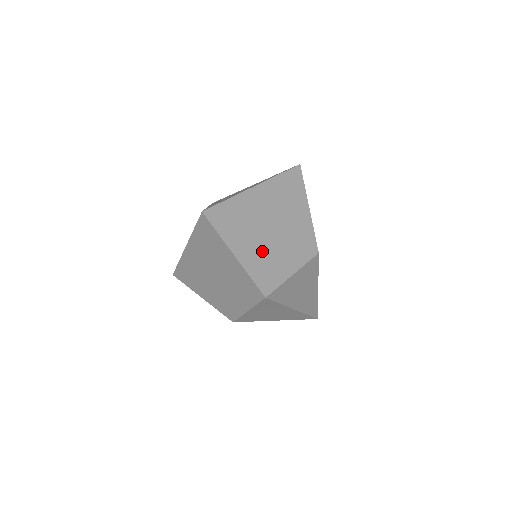
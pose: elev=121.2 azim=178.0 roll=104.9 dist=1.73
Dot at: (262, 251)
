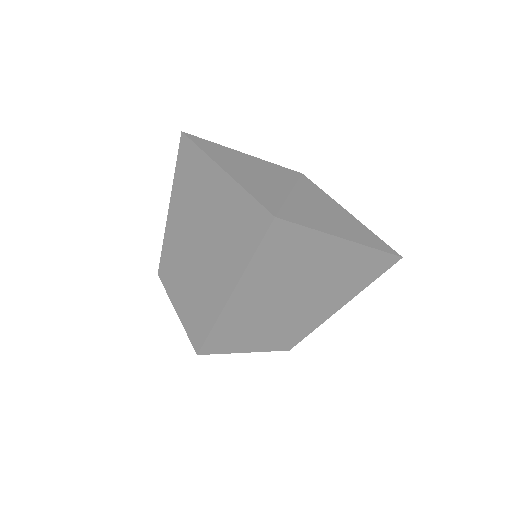
Dot at: (258, 310)
